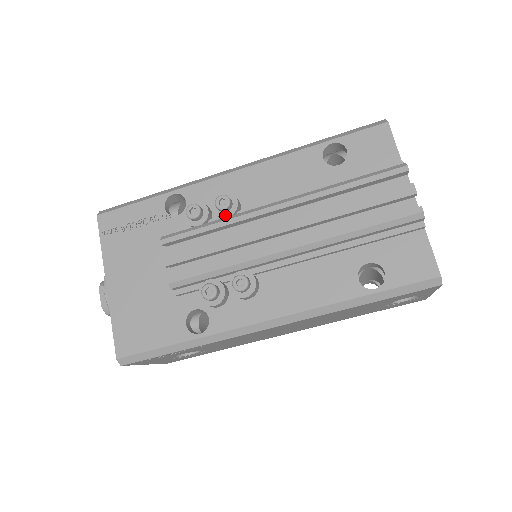
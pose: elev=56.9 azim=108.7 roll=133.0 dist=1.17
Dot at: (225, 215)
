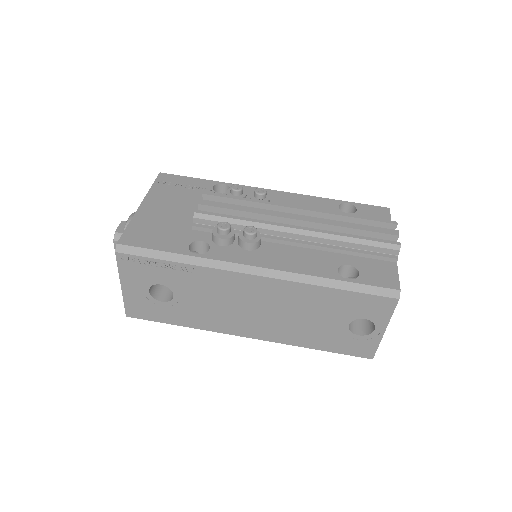
Dot at: occluded
